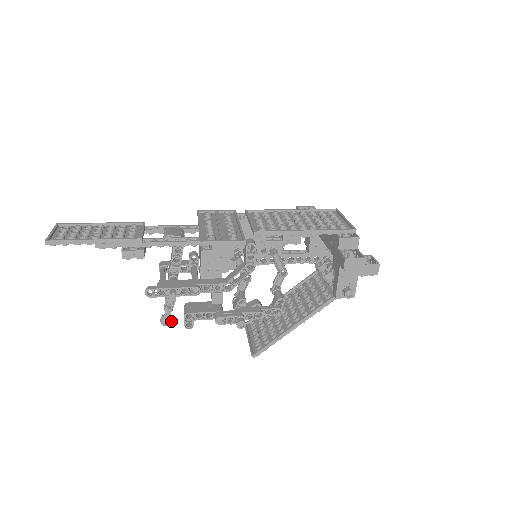
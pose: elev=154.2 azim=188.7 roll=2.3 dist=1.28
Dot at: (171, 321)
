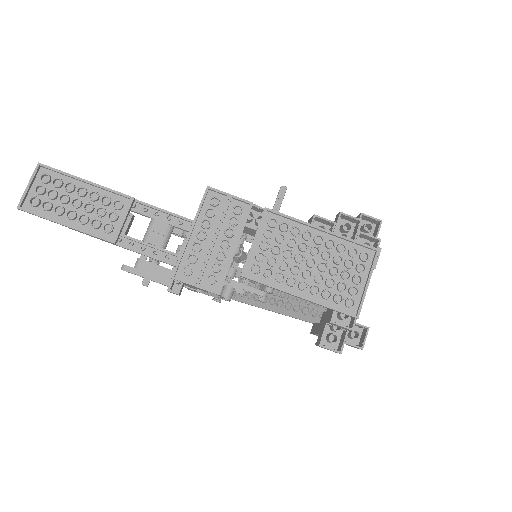
Dot at: occluded
